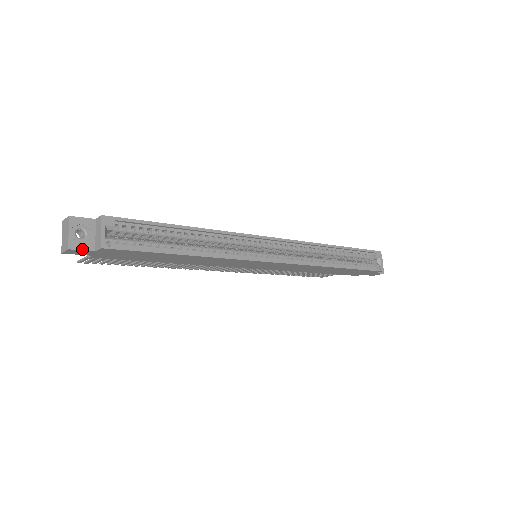
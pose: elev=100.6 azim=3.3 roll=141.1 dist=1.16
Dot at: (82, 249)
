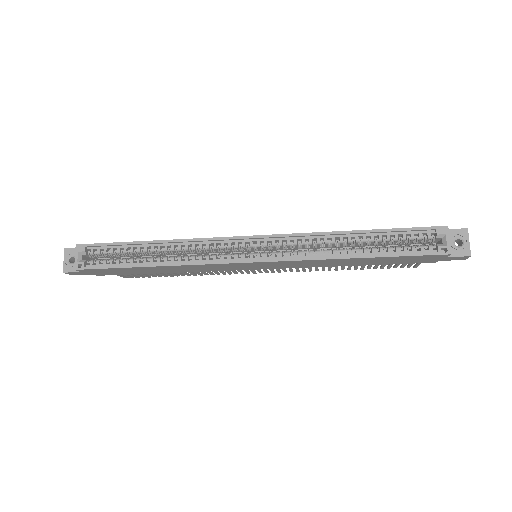
Dot at: (72, 271)
